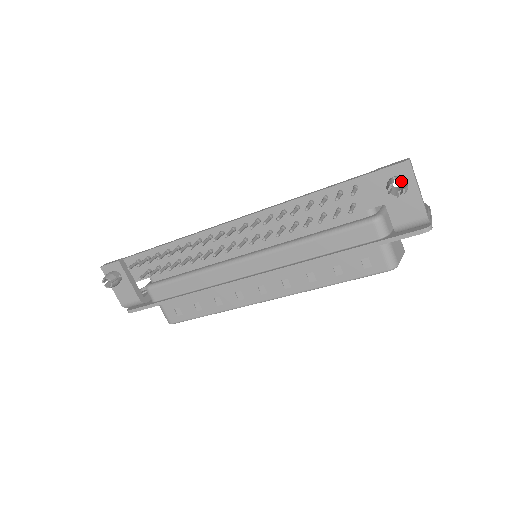
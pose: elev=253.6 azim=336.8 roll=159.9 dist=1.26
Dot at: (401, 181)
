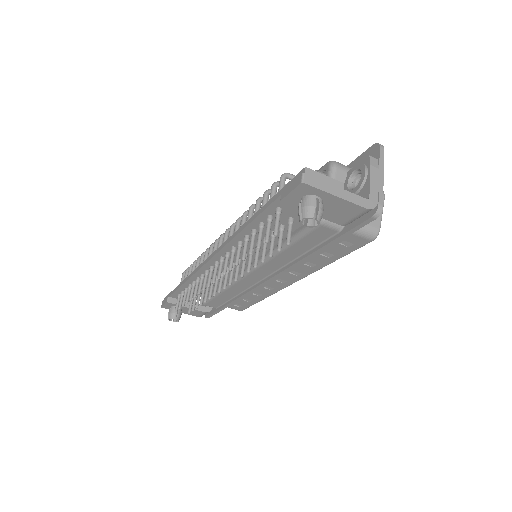
Dot at: (307, 214)
